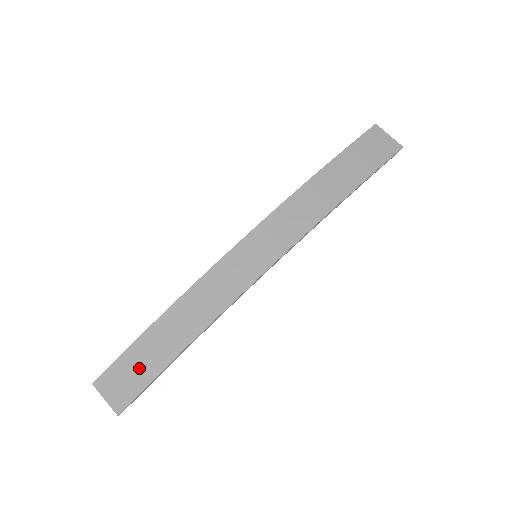
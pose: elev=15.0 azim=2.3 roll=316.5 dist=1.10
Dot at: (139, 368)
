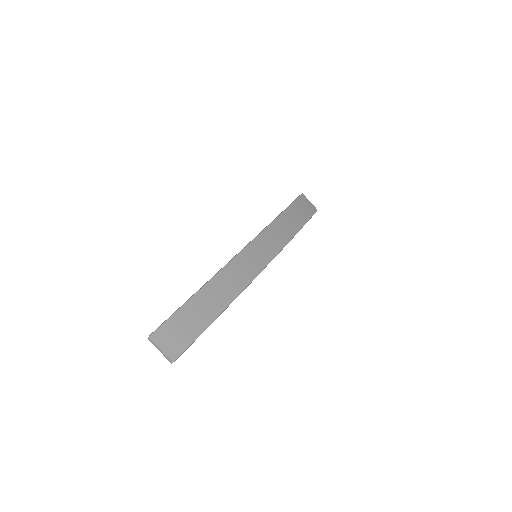
Dot at: (190, 324)
